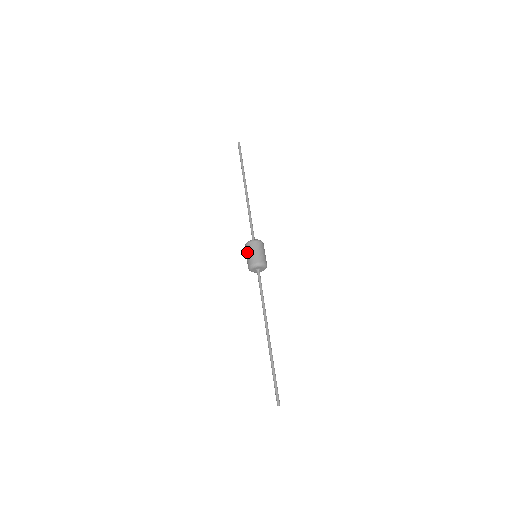
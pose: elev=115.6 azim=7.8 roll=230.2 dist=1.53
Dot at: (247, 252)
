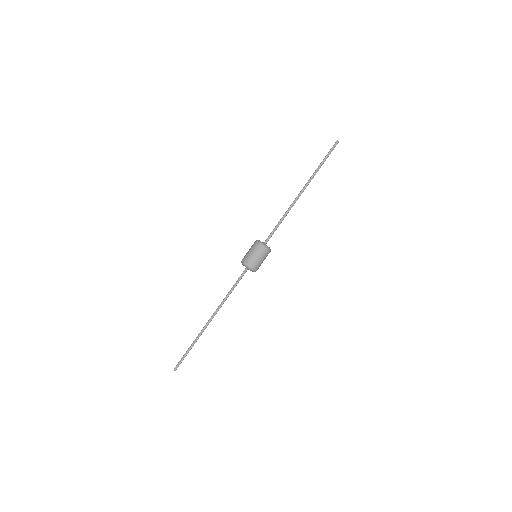
Dot at: occluded
